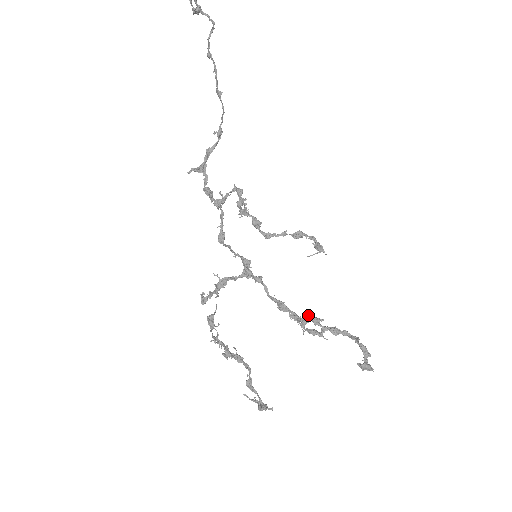
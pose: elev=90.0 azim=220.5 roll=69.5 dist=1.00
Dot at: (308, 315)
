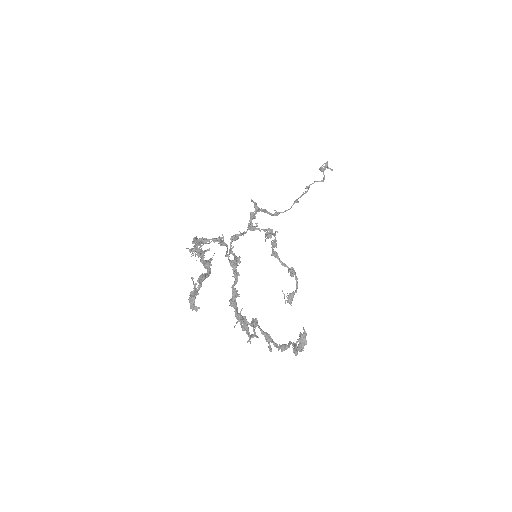
Dot at: occluded
